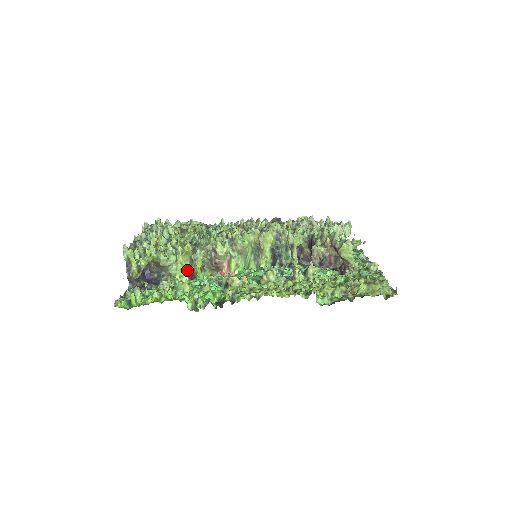
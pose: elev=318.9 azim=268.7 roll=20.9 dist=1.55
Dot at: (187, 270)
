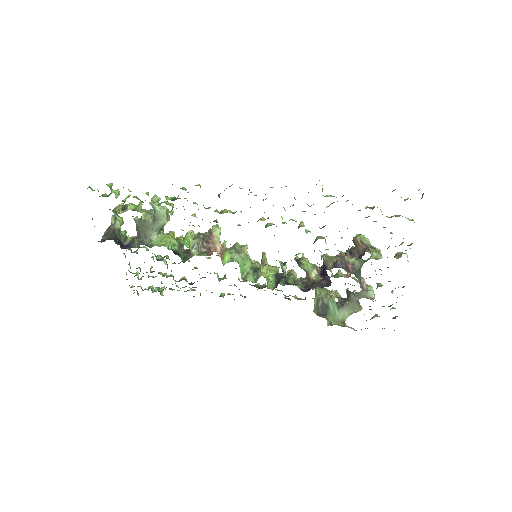
Dot at: (172, 248)
